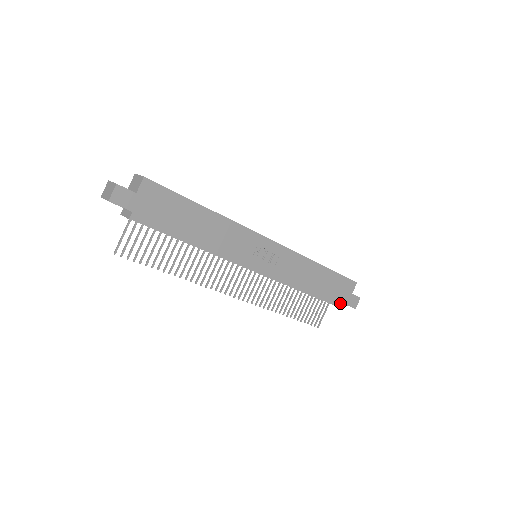
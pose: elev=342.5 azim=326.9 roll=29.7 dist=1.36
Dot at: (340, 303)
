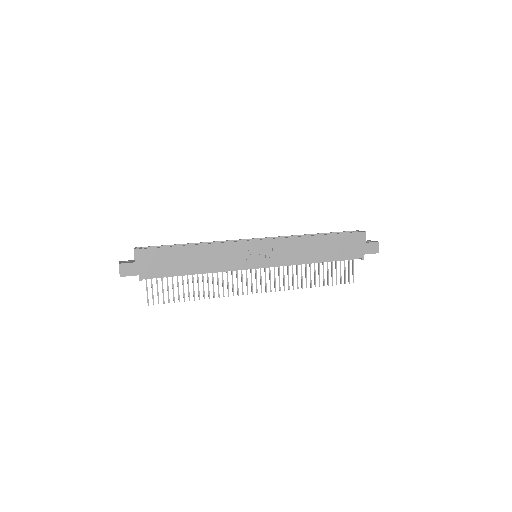
Dot at: (358, 256)
